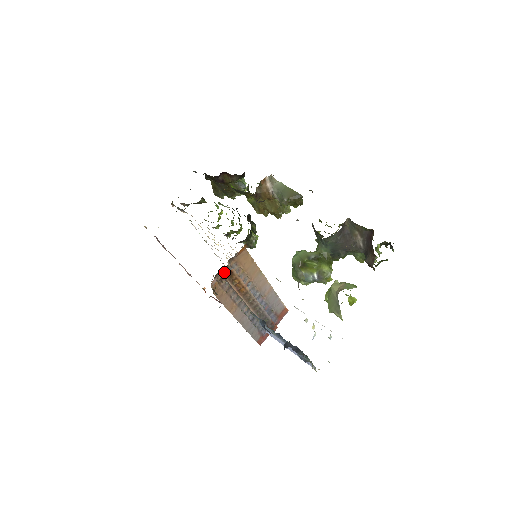
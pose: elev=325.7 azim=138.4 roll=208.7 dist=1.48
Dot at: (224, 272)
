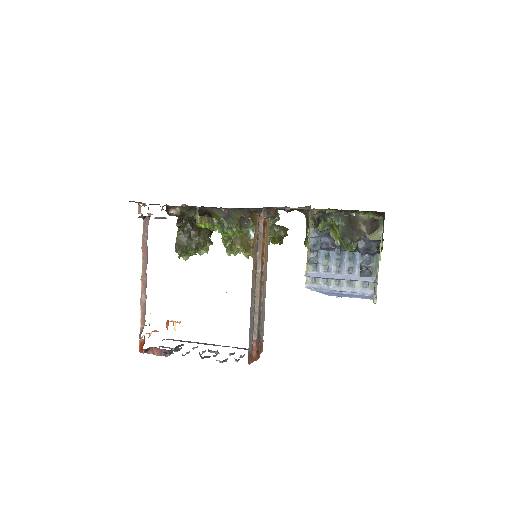
Dot at: (265, 213)
